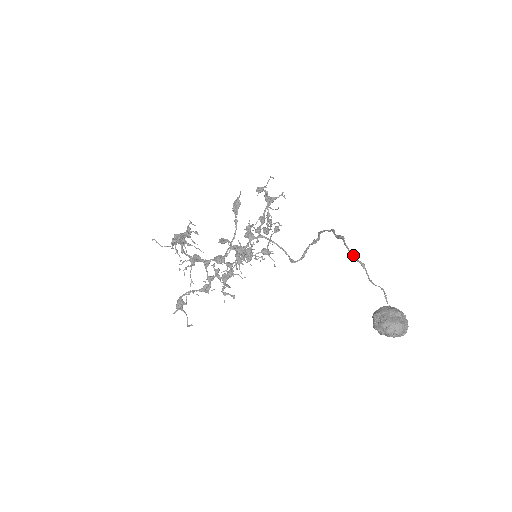
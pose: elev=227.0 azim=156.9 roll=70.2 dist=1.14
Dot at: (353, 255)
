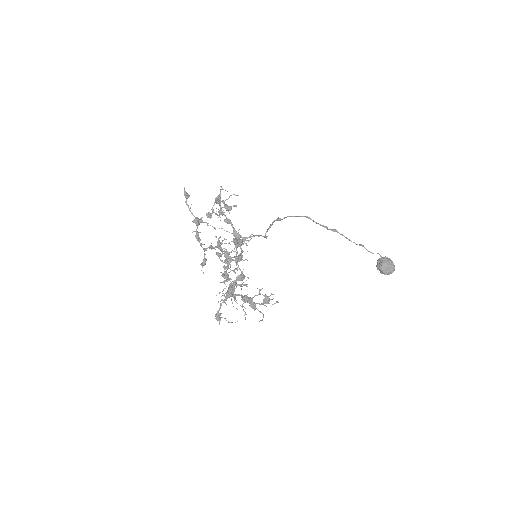
Dot at: (356, 244)
